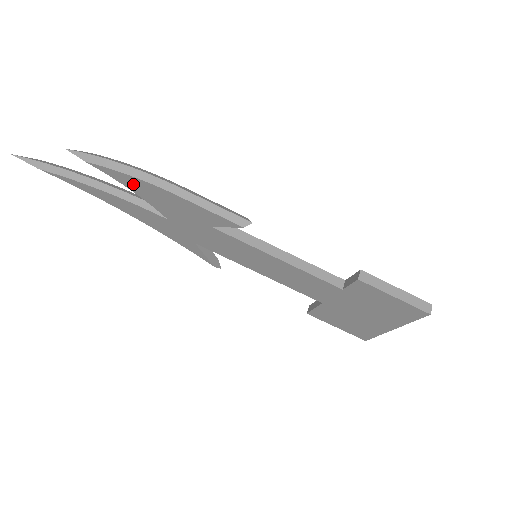
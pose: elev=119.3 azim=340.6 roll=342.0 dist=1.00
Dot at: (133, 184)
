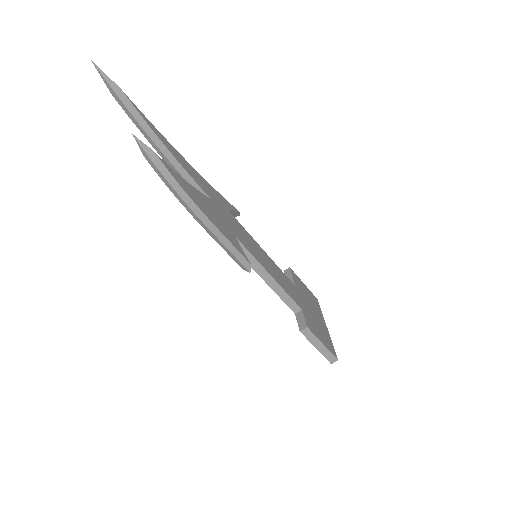
Dot at: occluded
